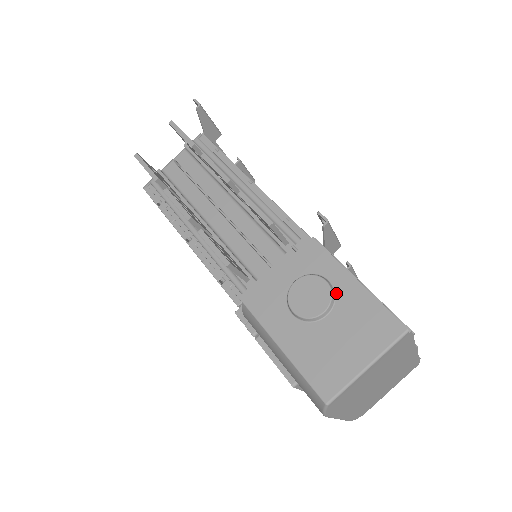
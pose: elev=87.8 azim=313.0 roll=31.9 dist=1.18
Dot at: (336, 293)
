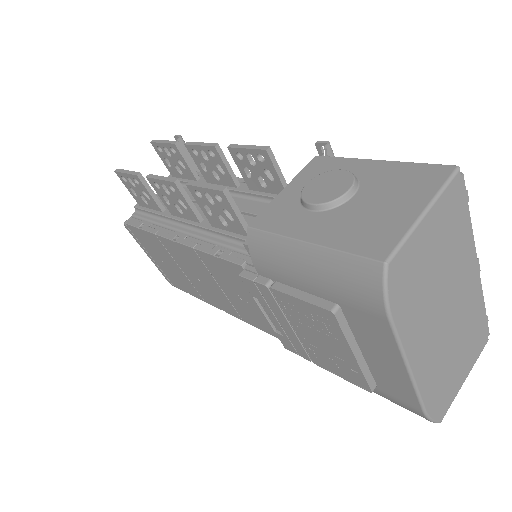
Dot at: (358, 177)
